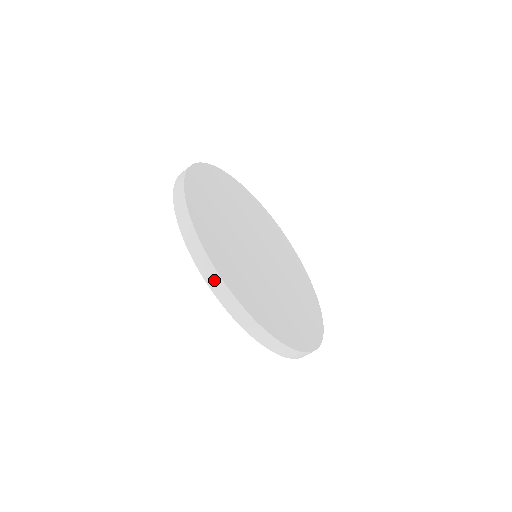
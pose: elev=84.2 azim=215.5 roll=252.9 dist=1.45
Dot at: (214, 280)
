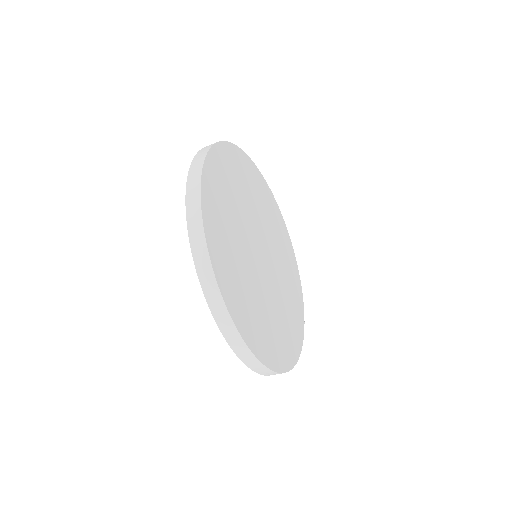
Dot at: (231, 333)
